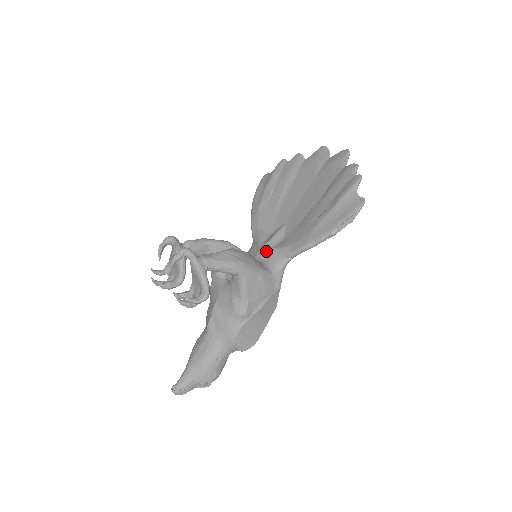
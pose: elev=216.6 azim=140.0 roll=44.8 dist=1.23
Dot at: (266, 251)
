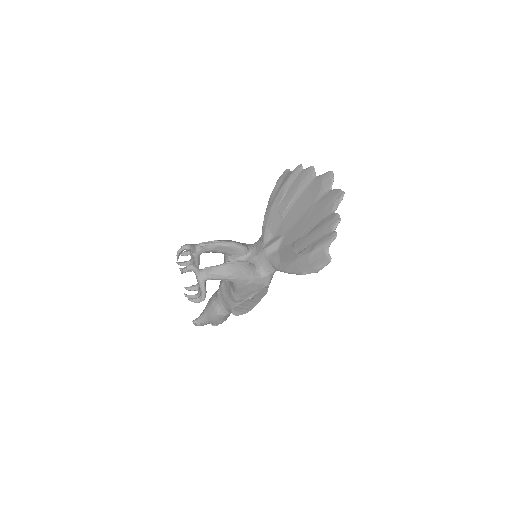
Dot at: (263, 256)
